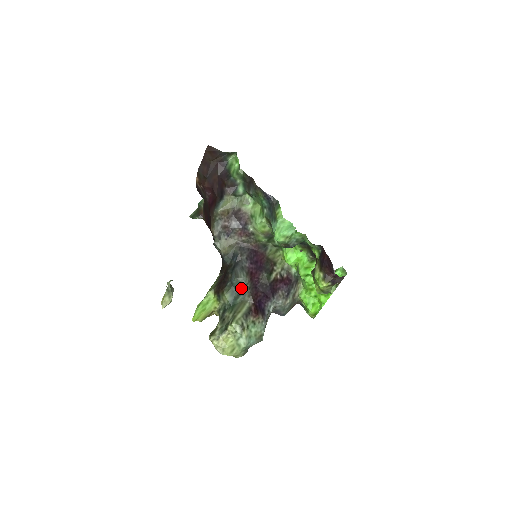
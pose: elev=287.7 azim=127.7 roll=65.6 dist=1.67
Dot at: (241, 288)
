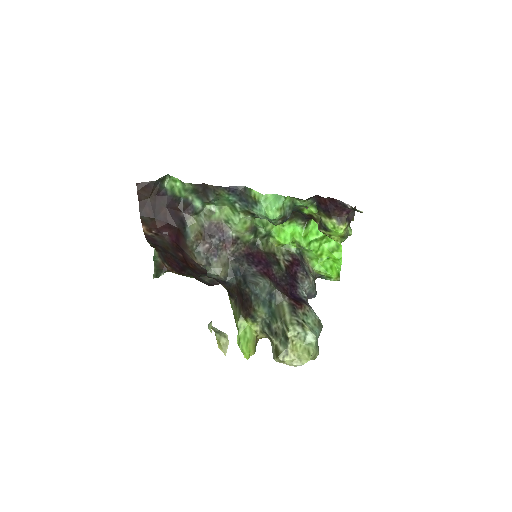
Dot at: (268, 293)
